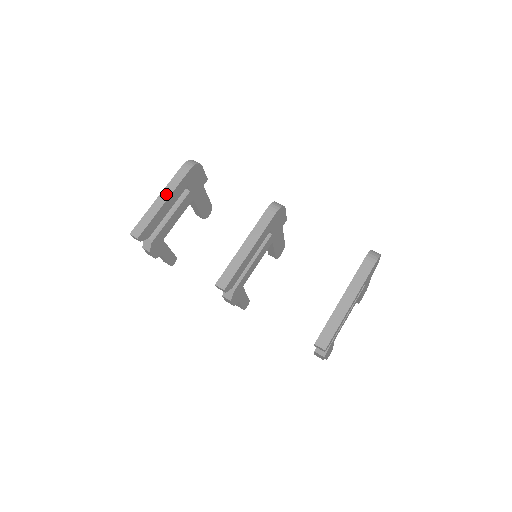
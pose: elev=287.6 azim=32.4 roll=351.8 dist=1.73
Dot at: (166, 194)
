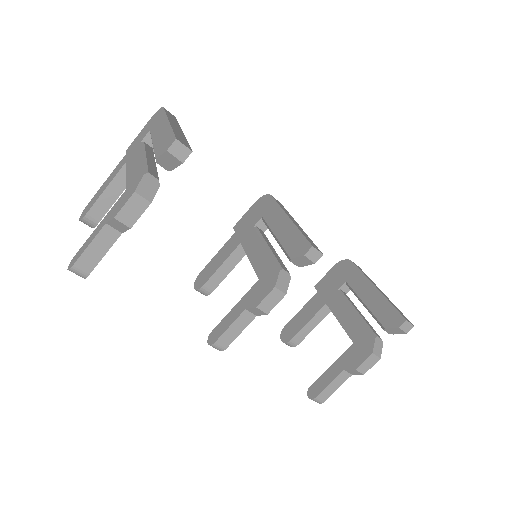
Dot at: (175, 123)
